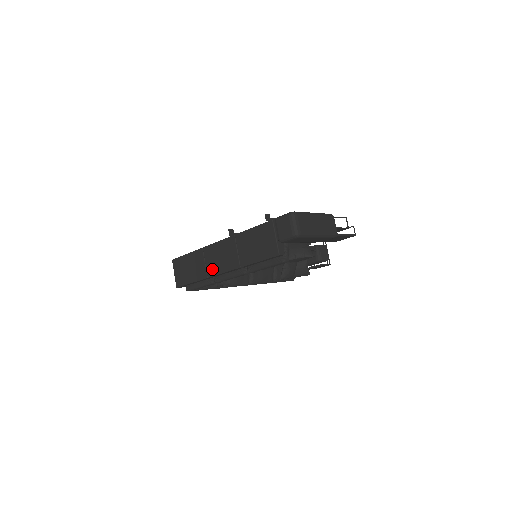
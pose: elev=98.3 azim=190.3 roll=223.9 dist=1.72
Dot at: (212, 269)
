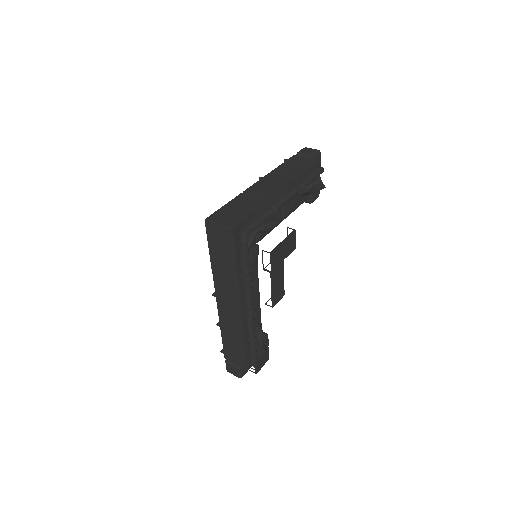
Dot at: (269, 194)
